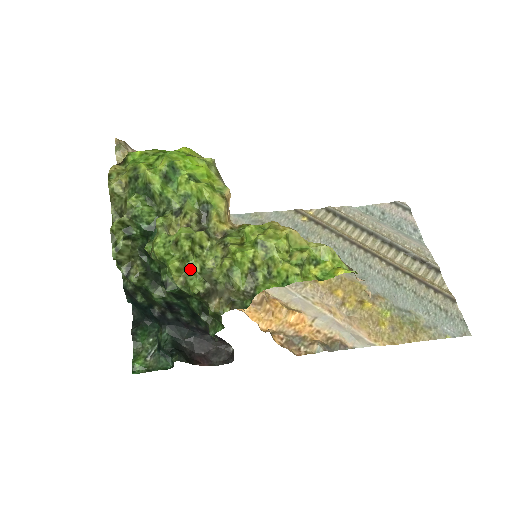
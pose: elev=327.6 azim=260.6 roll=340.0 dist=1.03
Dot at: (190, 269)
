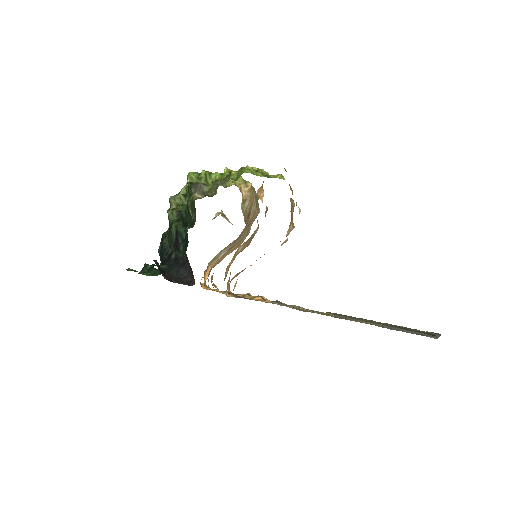
Dot at: occluded
